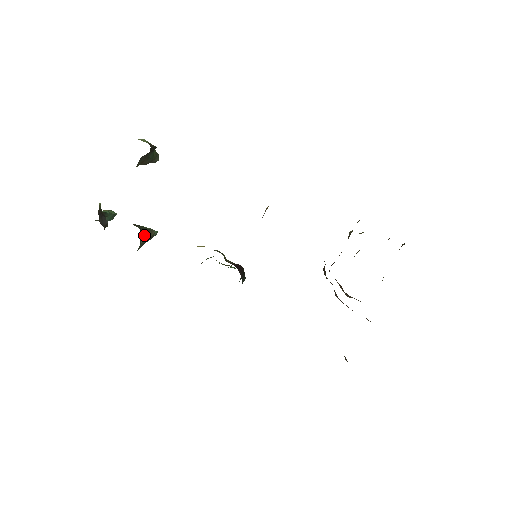
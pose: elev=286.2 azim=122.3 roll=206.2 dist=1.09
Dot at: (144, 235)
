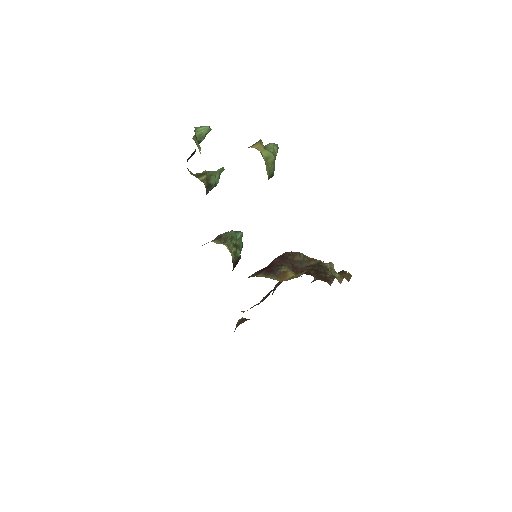
Dot at: occluded
